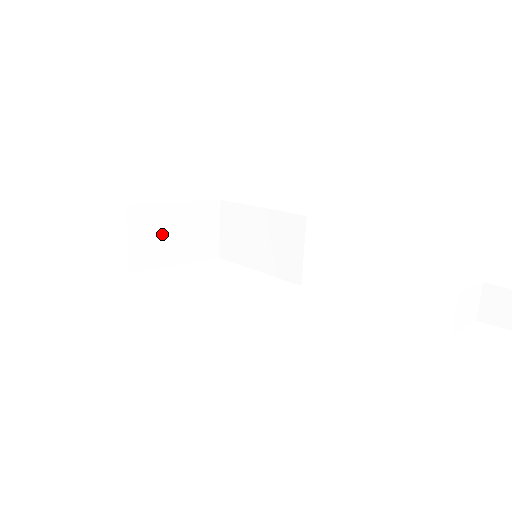
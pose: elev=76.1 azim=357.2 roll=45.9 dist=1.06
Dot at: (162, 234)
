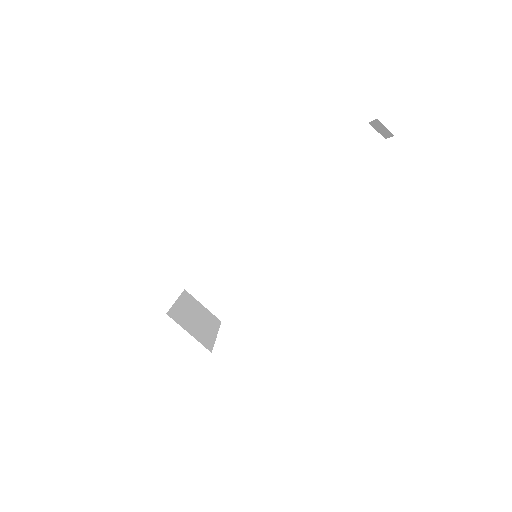
Dot at: (193, 322)
